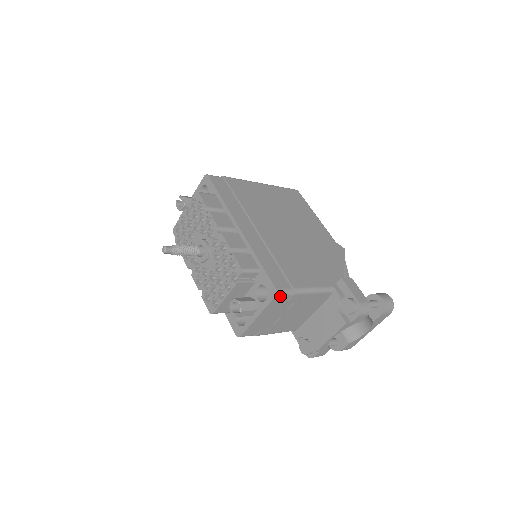
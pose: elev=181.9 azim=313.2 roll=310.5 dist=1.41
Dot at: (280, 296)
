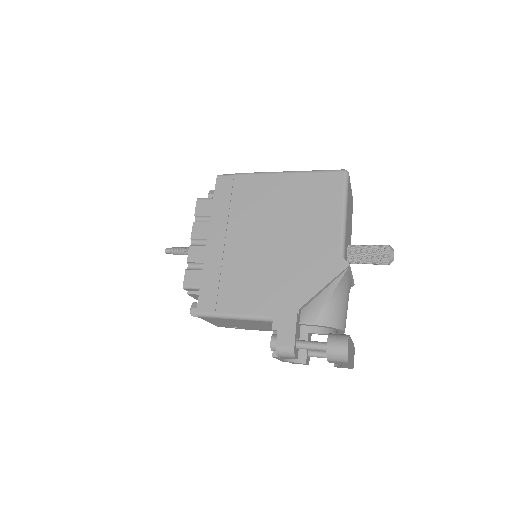
Dot at: (203, 317)
